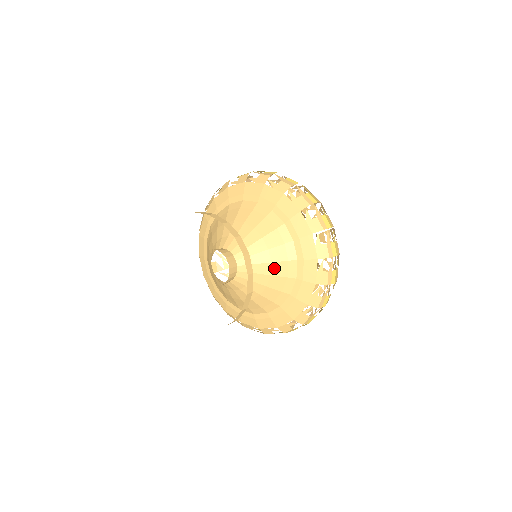
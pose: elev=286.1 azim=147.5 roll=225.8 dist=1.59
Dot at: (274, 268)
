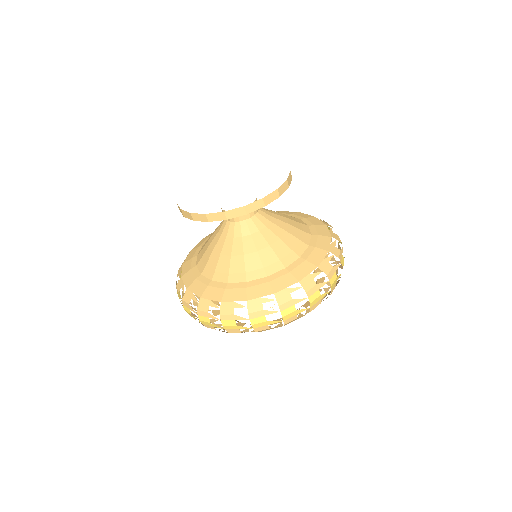
Dot at: (286, 236)
